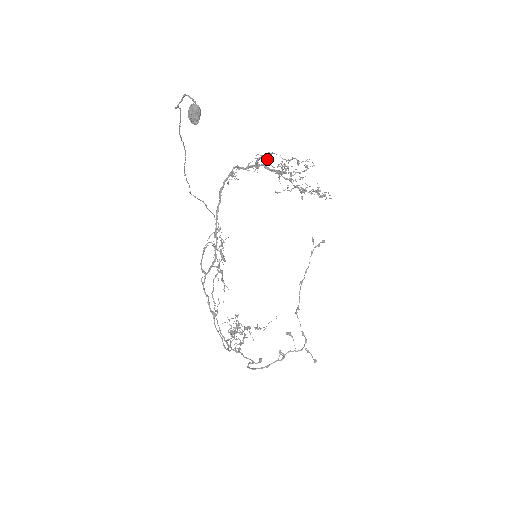
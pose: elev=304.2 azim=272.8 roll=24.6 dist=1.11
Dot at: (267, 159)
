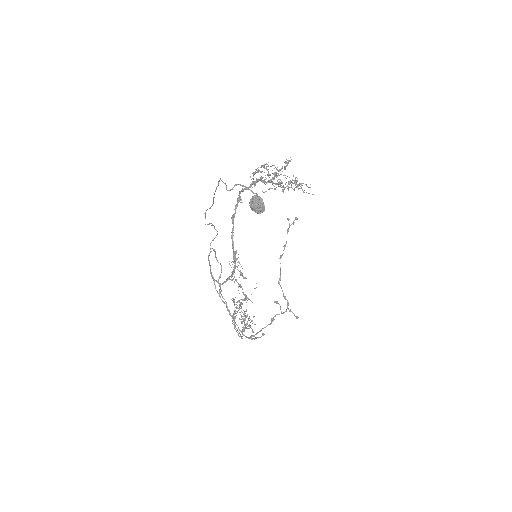
Dot at: occluded
